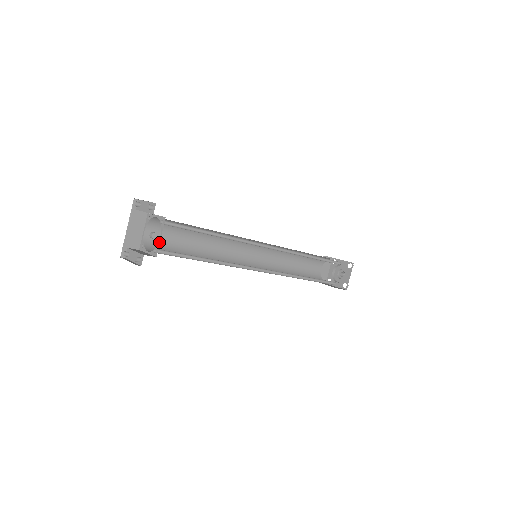
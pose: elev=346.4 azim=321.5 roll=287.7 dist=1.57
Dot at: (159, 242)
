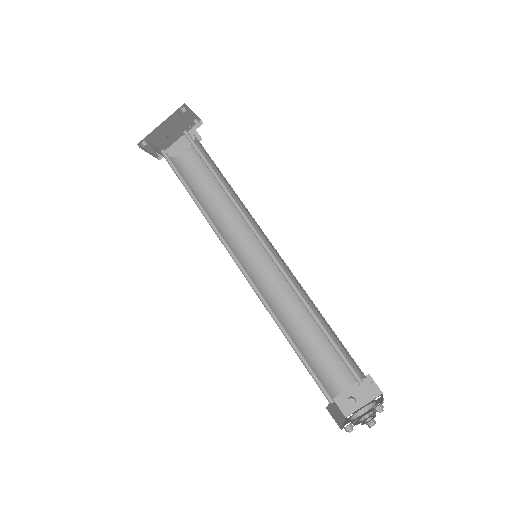
Dot at: occluded
